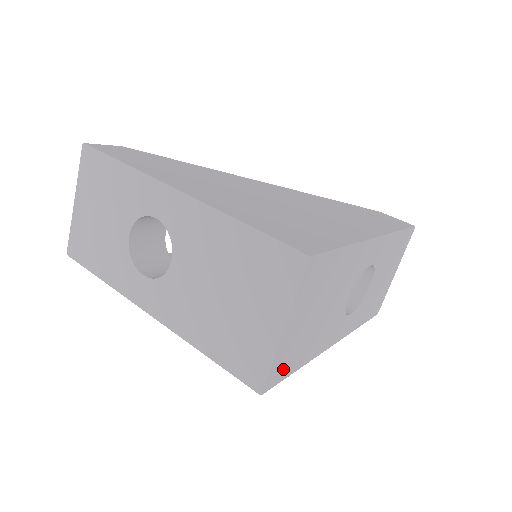
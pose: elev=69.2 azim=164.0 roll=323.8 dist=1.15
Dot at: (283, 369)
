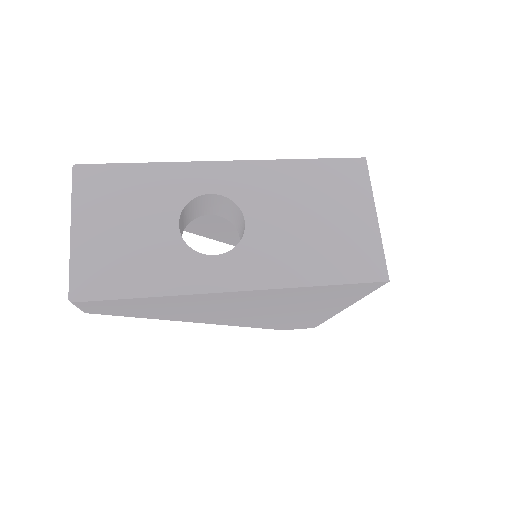
Dot at: occluded
